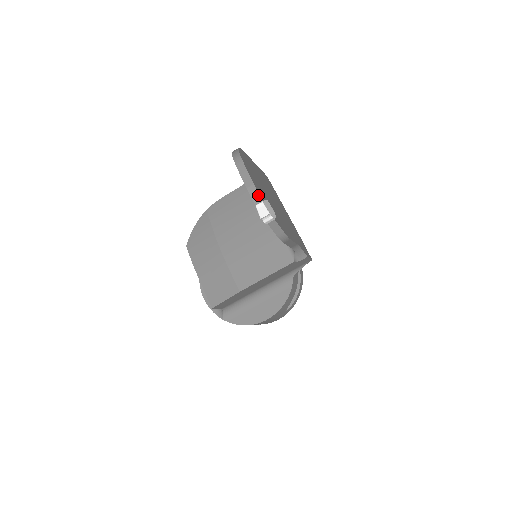
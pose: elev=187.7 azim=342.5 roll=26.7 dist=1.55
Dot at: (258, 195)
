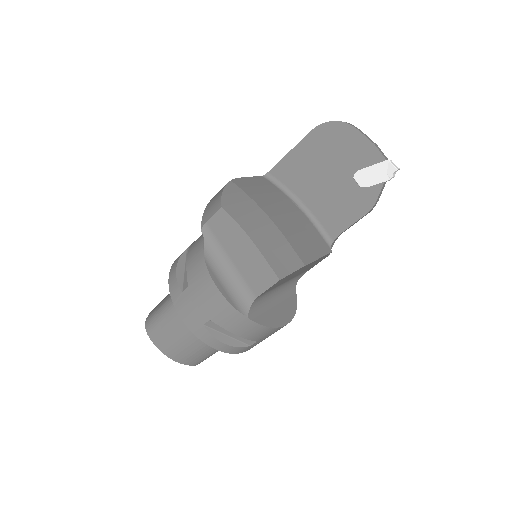
Dot at: occluded
